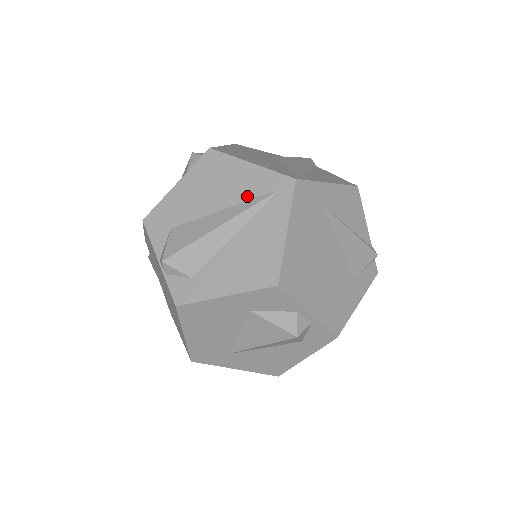
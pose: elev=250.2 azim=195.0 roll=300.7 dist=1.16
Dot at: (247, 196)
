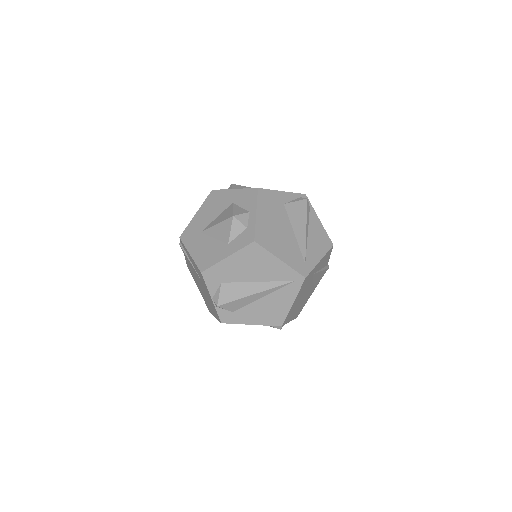
Dot at: (274, 279)
